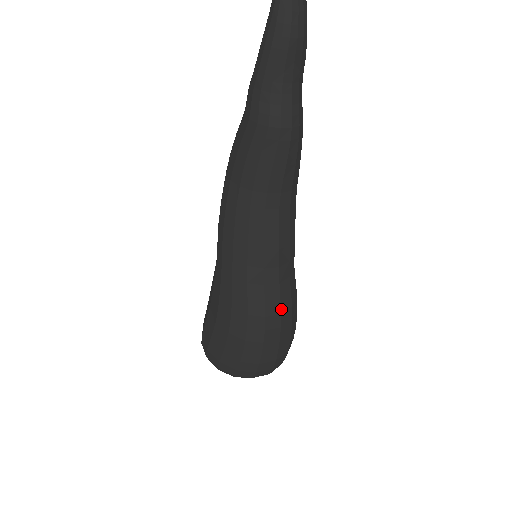
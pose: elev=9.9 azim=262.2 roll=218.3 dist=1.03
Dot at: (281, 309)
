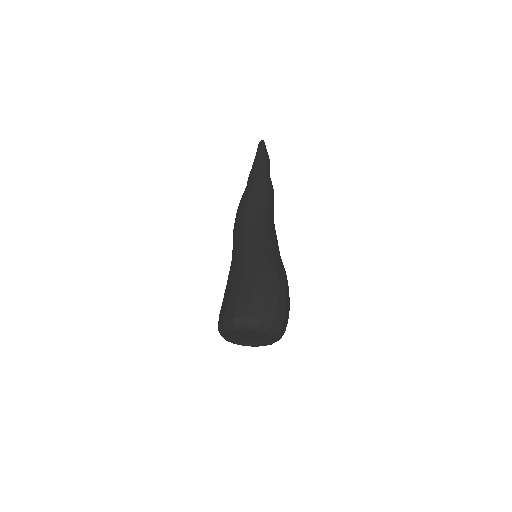
Dot at: occluded
